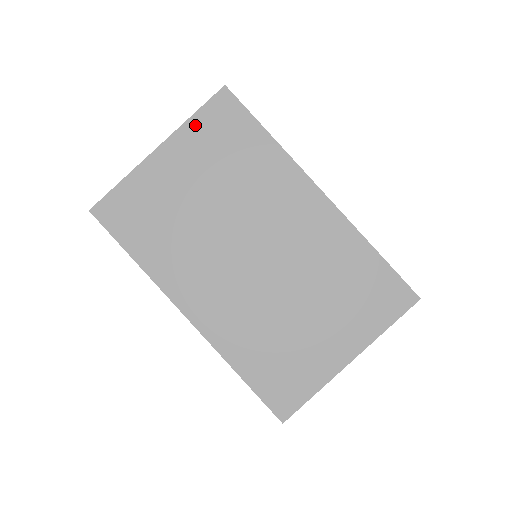
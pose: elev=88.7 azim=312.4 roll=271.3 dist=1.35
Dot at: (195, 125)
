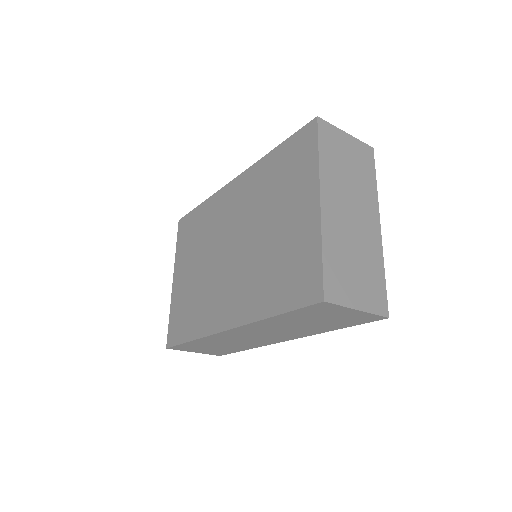
Dot at: (179, 250)
